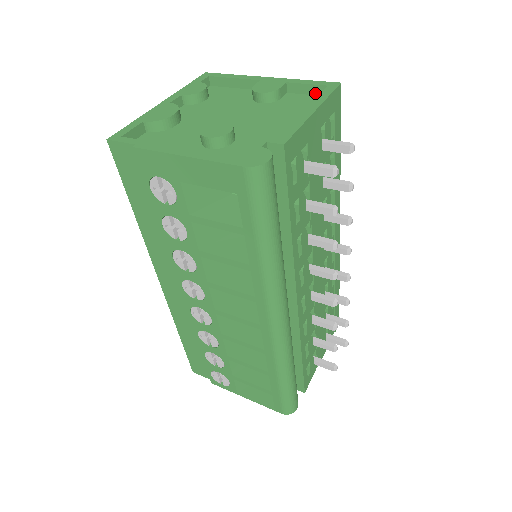
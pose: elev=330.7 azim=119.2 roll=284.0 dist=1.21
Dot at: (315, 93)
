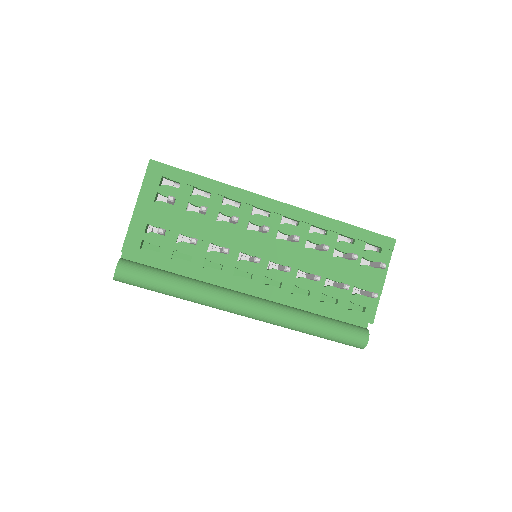
Dot at: occluded
